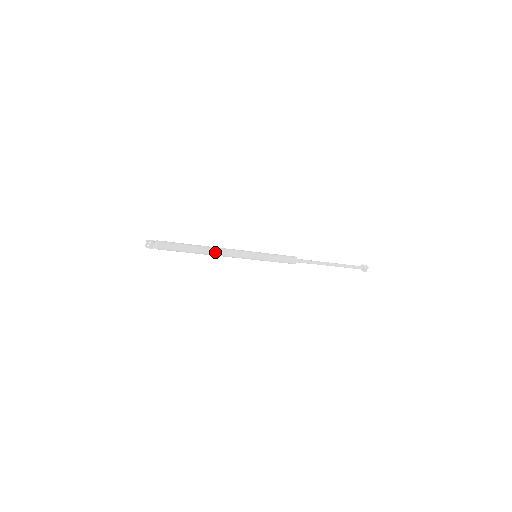
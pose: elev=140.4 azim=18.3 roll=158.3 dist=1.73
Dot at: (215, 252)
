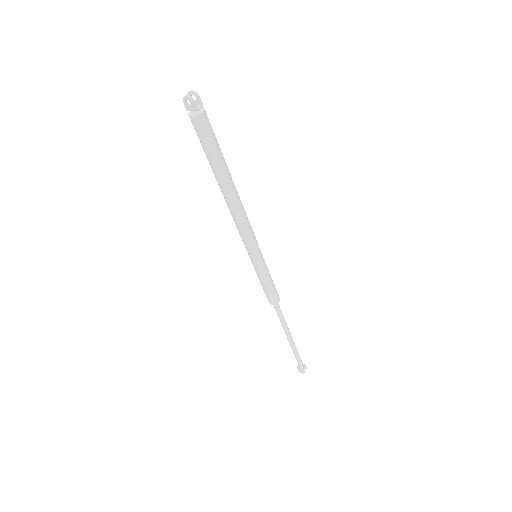
Dot at: occluded
